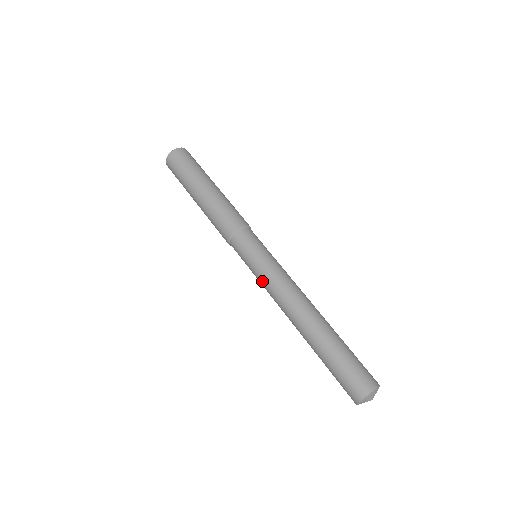
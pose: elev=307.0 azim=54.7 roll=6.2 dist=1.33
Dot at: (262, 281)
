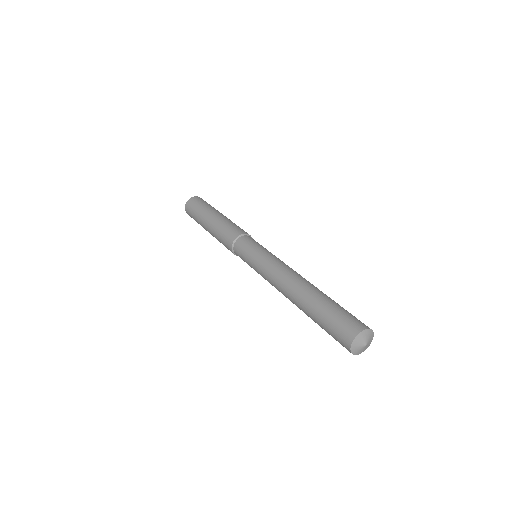
Dot at: occluded
